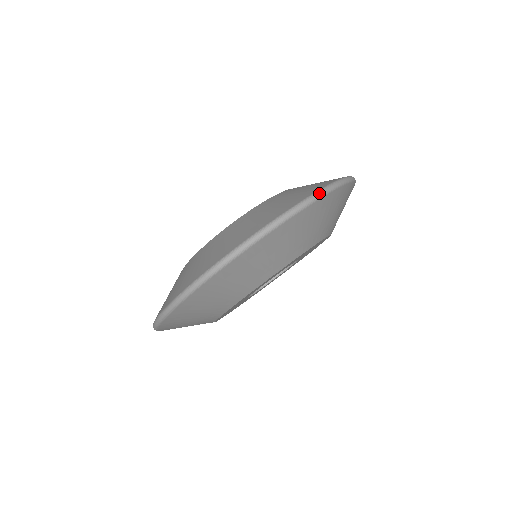
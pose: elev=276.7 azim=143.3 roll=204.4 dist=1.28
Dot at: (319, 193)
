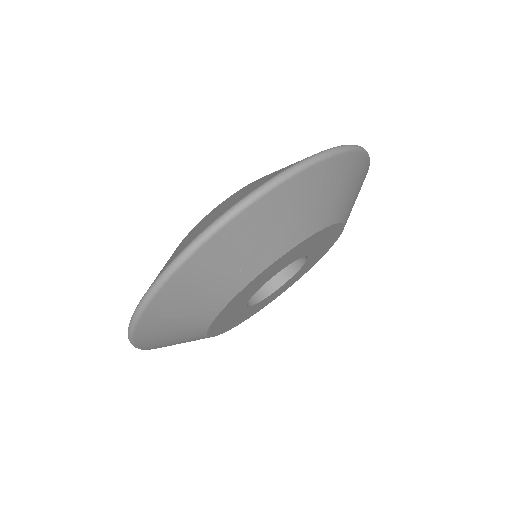
Dot at: (231, 211)
